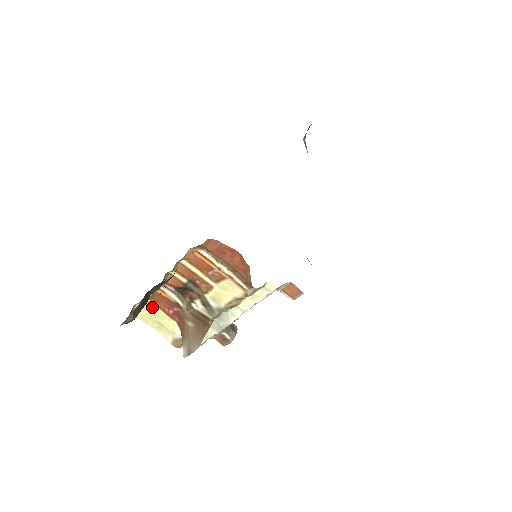
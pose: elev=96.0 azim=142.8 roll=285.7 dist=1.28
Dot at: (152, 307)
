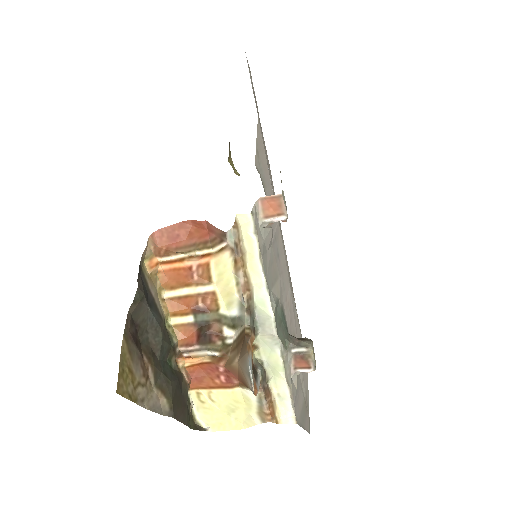
Dot at: (206, 397)
